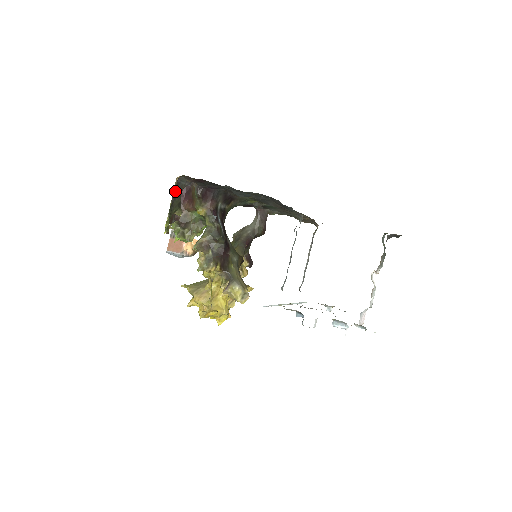
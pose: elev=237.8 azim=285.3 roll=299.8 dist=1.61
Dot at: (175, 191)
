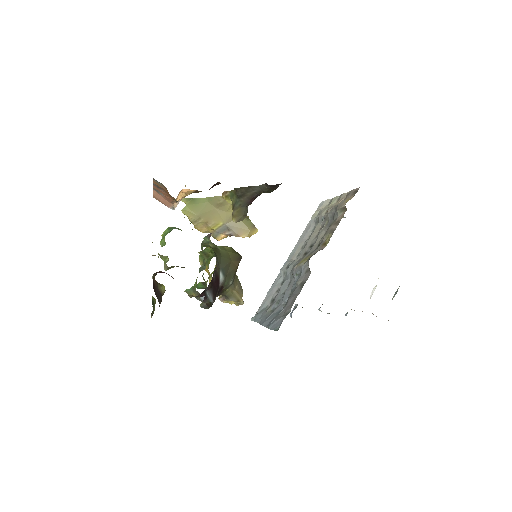
Dot at: occluded
